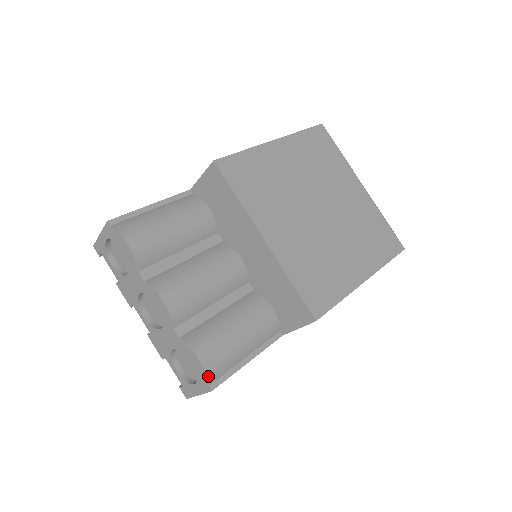
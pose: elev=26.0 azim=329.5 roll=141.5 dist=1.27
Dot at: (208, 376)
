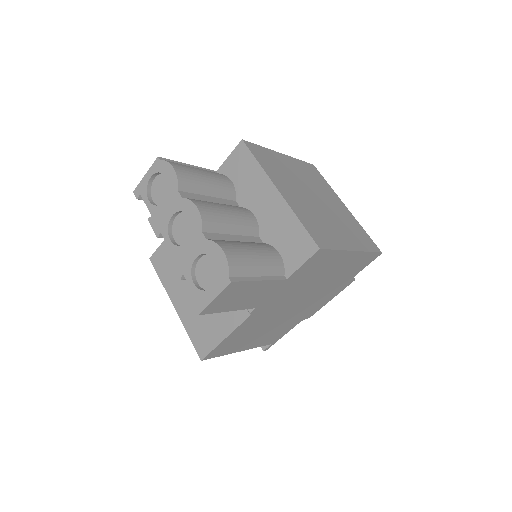
Dot at: (229, 267)
